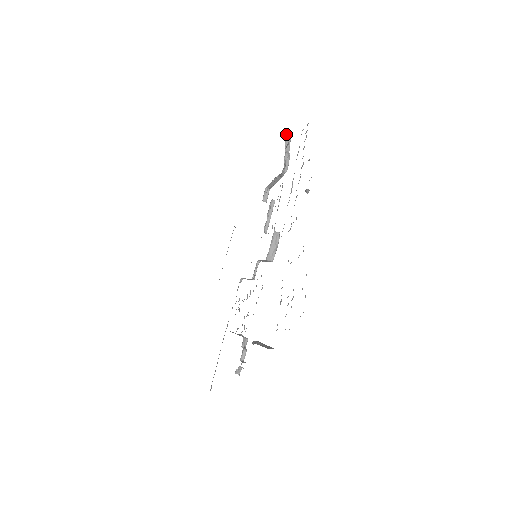
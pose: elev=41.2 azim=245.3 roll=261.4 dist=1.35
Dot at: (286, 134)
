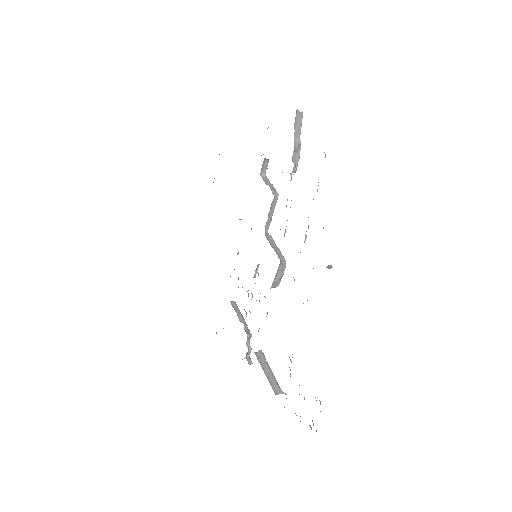
Dot at: occluded
